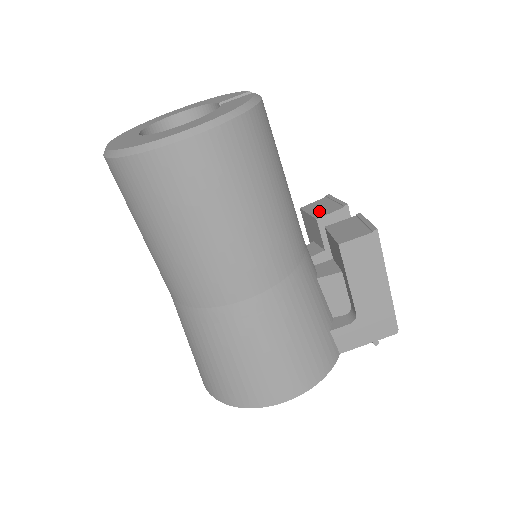
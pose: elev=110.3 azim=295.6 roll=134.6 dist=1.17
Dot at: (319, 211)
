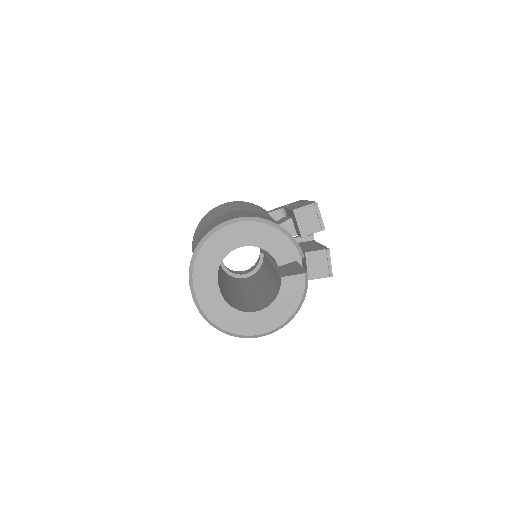
Dot at: (305, 226)
